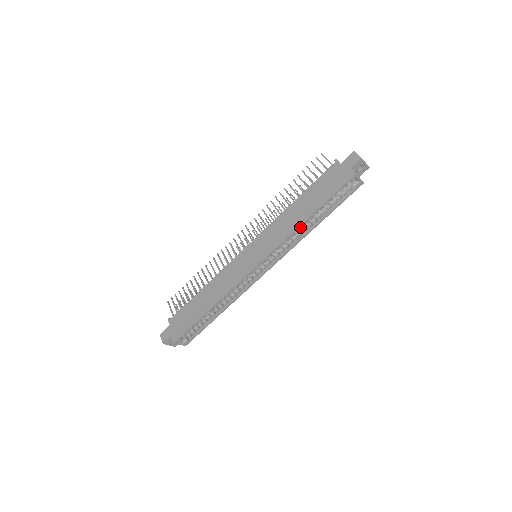
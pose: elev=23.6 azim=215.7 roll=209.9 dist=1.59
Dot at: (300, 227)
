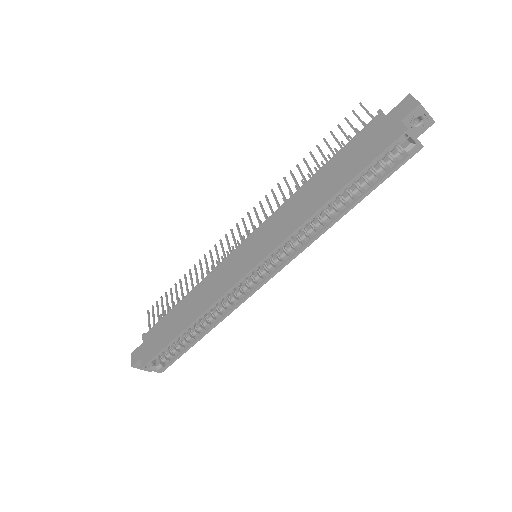
Dot at: (317, 215)
